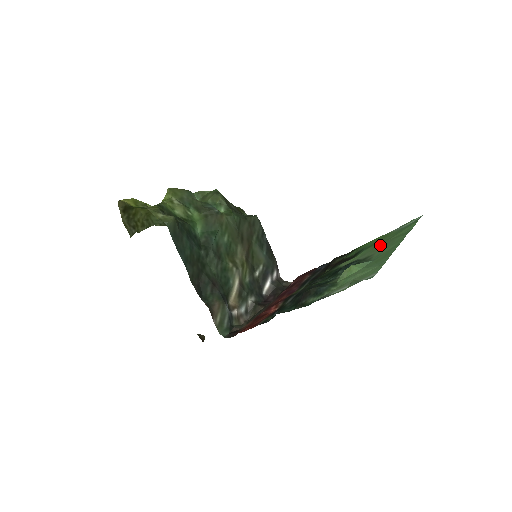
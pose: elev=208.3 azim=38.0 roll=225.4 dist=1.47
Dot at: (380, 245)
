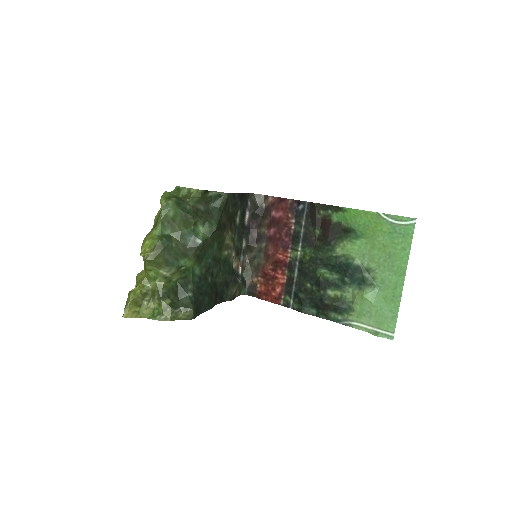
Dot at: (378, 253)
